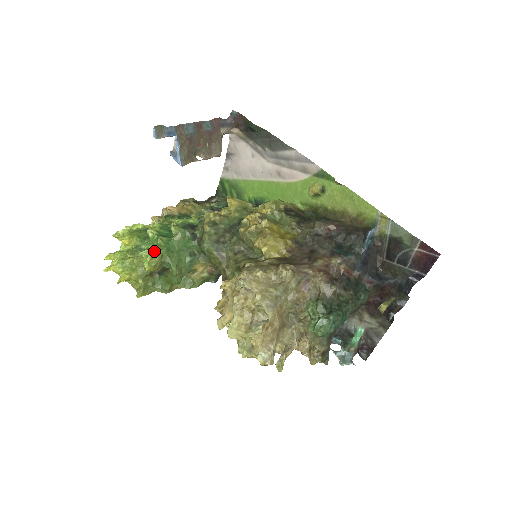
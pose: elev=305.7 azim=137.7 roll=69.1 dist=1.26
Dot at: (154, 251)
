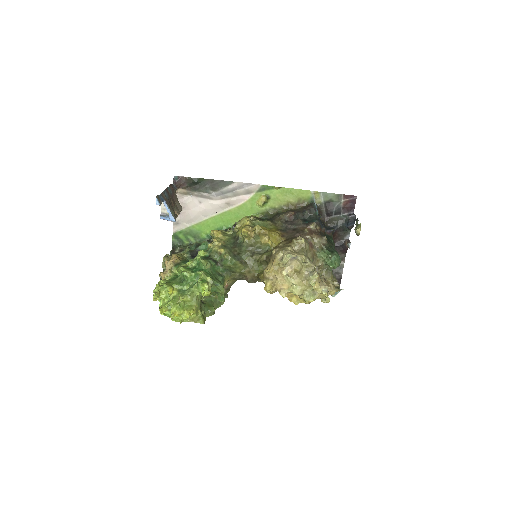
Dot at: (204, 281)
